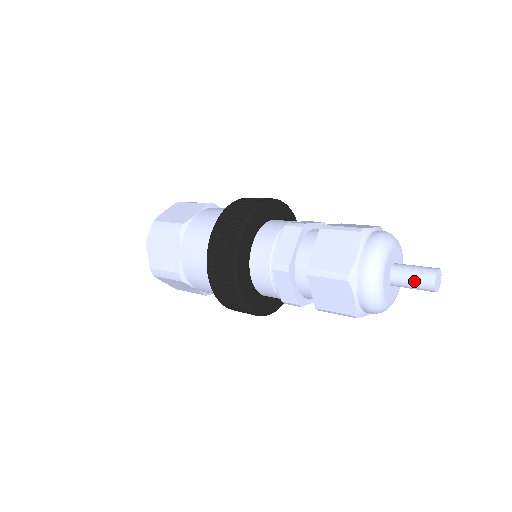
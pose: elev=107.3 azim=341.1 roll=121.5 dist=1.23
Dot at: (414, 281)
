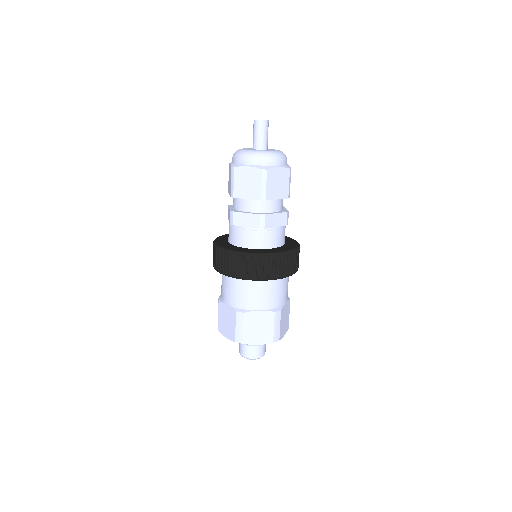
Dot at: (253, 133)
